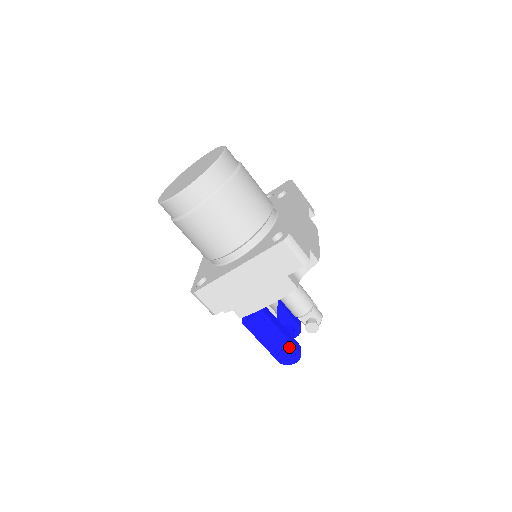
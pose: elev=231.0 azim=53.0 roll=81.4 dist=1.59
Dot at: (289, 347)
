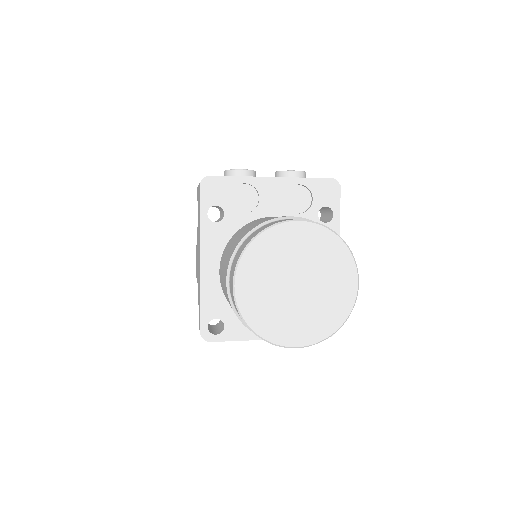
Dot at: occluded
